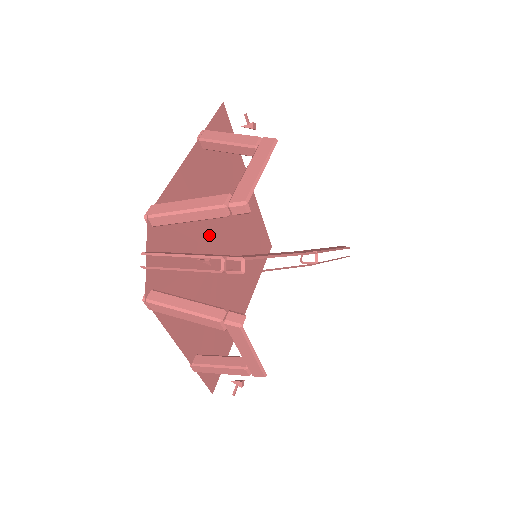
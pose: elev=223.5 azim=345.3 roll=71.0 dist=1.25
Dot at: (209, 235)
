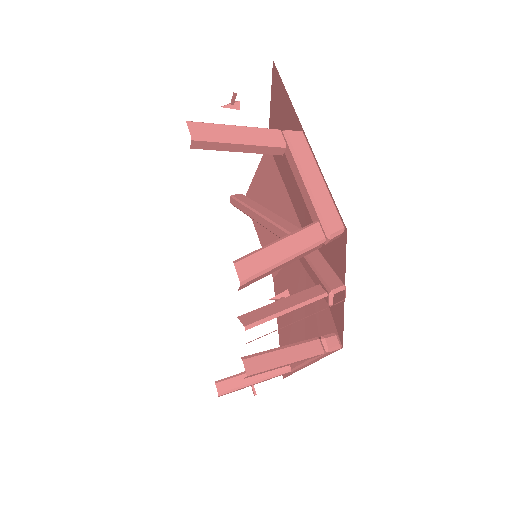
Dot at: occluded
